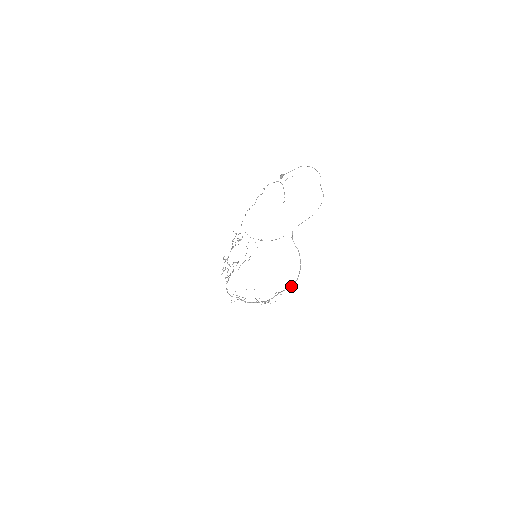
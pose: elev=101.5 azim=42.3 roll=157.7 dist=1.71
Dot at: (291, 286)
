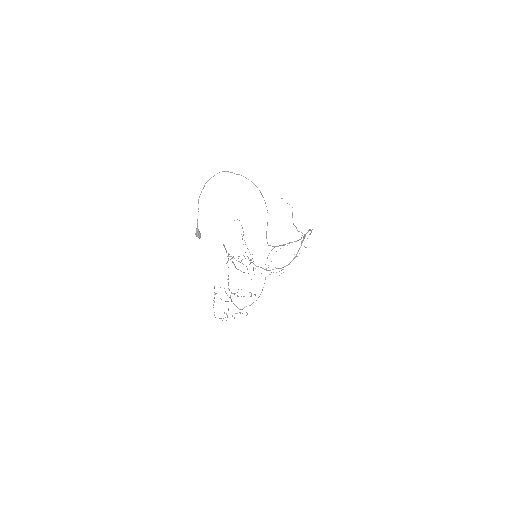
Dot at: (310, 230)
